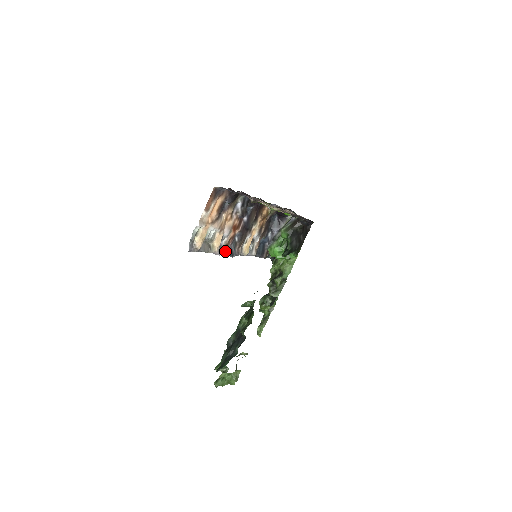
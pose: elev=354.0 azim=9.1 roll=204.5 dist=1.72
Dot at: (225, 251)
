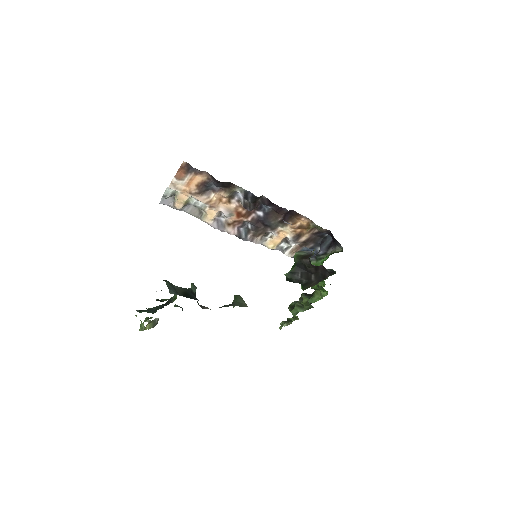
Dot at: (226, 229)
